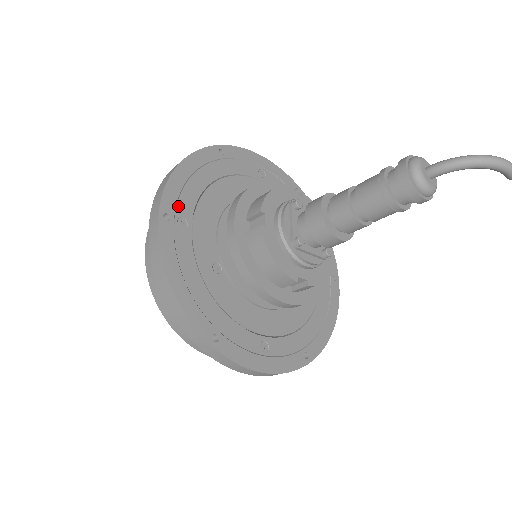
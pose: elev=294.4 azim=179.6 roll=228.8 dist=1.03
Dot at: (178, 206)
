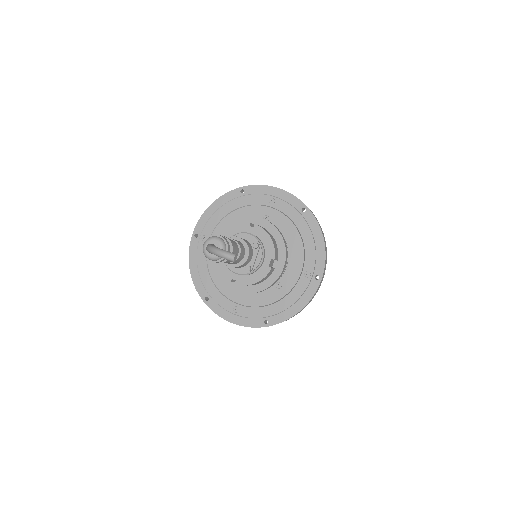
Dot at: (204, 229)
